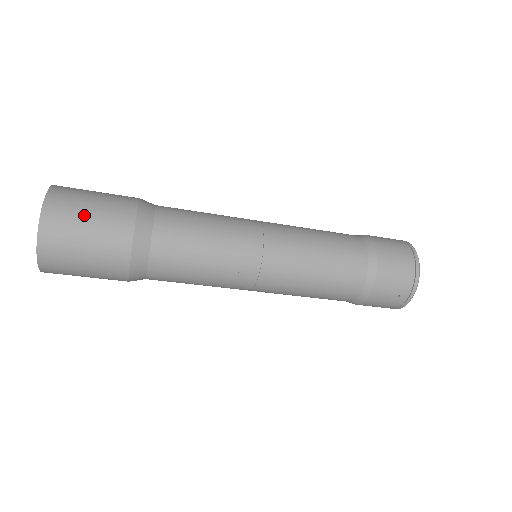
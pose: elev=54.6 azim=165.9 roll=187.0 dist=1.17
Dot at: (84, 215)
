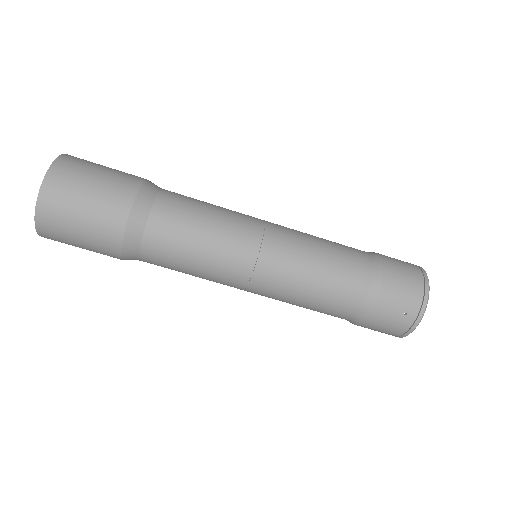
Dot at: (90, 176)
